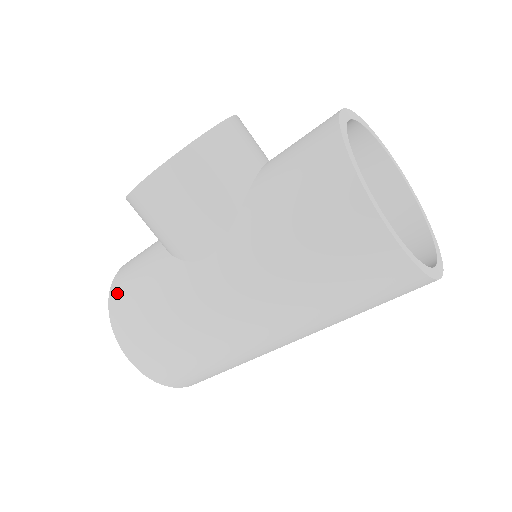
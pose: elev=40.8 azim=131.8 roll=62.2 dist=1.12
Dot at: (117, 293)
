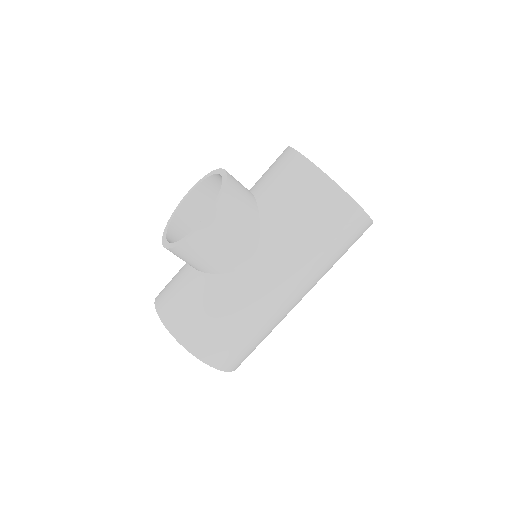
Dot at: (175, 322)
